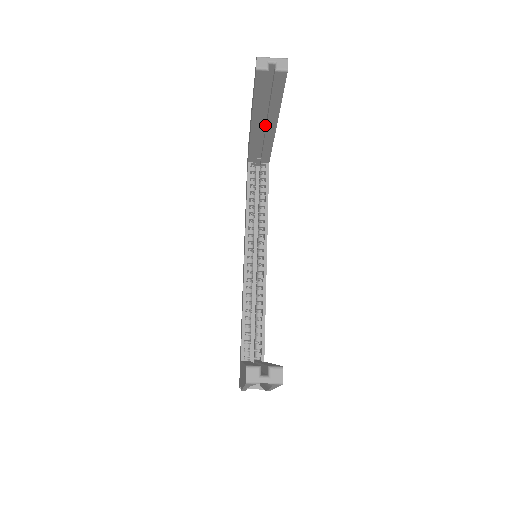
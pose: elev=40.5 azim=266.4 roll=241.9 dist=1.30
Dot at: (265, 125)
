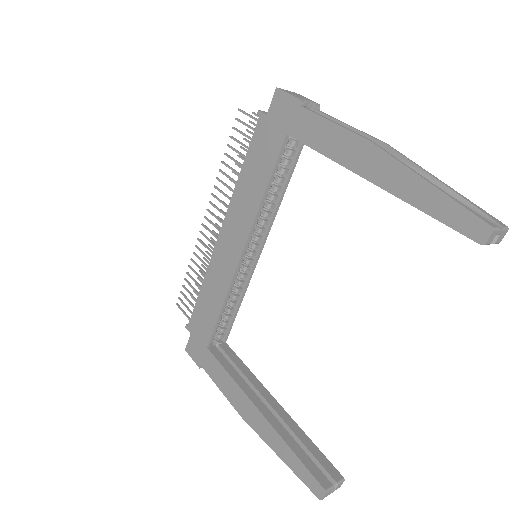
Dot at: occluded
